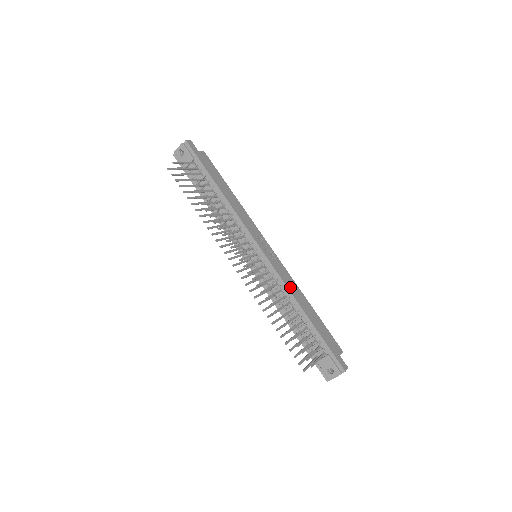
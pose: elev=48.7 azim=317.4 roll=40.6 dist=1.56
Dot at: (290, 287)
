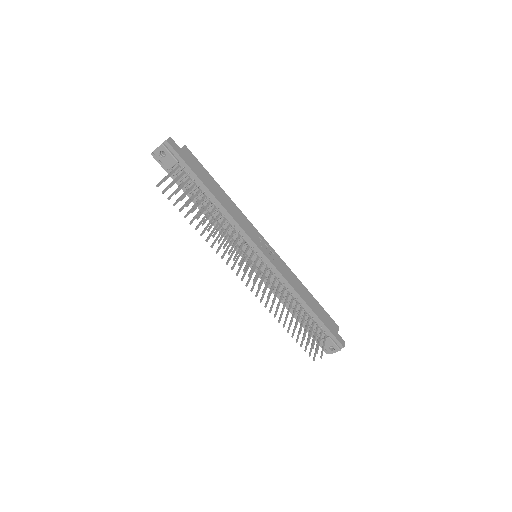
Dot at: (292, 283)
